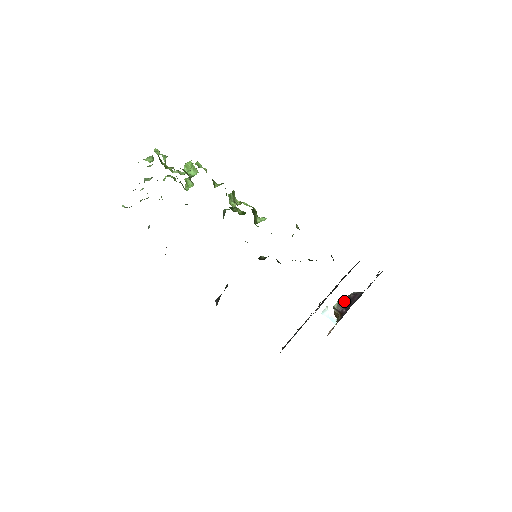
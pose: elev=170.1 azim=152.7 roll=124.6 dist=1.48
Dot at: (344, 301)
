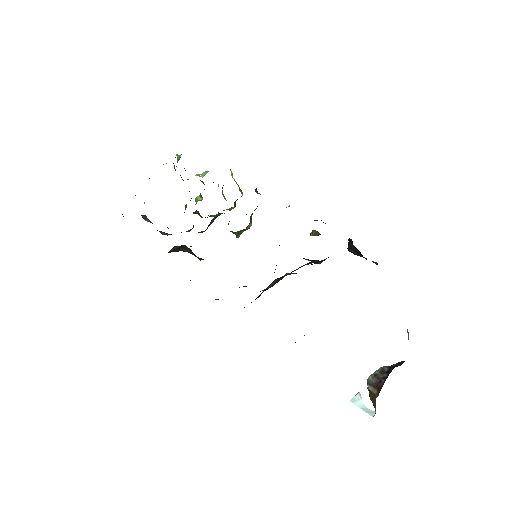
Dot at: (383, 371)
